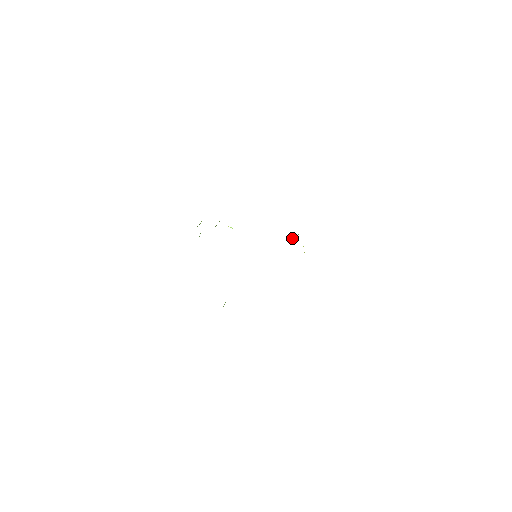
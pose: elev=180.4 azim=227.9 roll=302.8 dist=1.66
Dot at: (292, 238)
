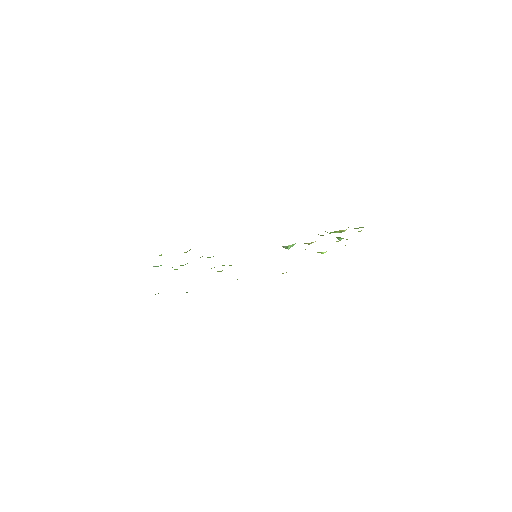
Dot at: (290, 245)
